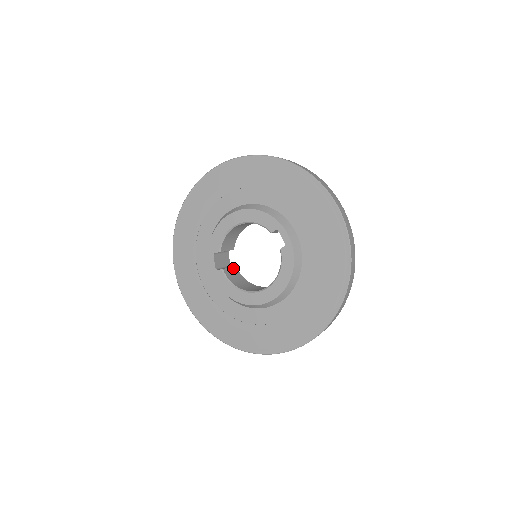
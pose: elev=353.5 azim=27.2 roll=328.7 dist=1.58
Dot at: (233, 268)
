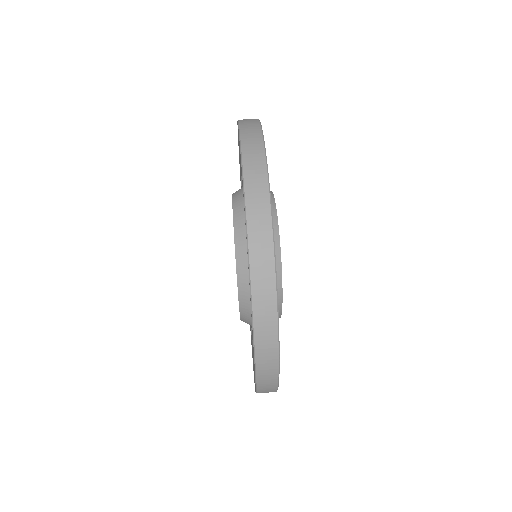
Dot at: occluded
